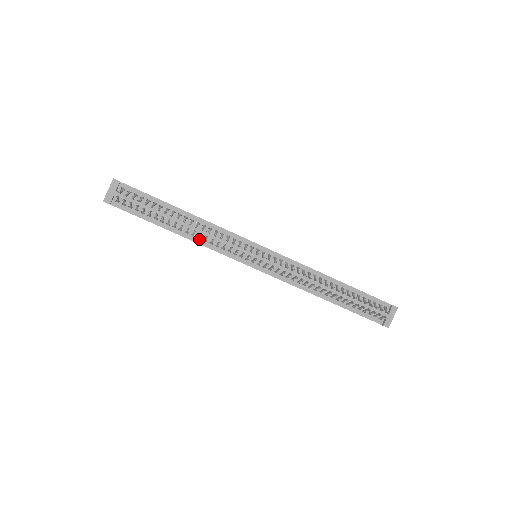
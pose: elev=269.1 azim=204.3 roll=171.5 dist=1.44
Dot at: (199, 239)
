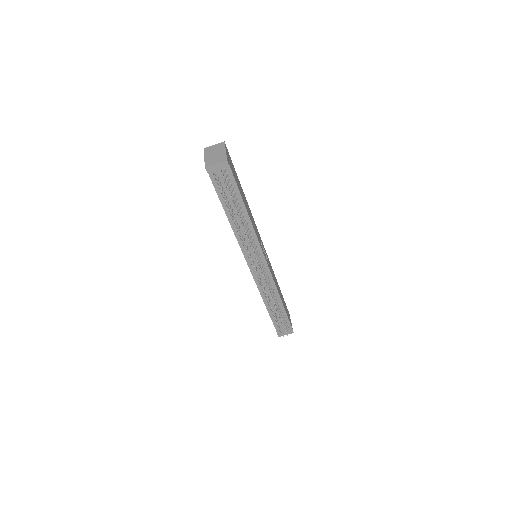
Dot at: (237, 232)
